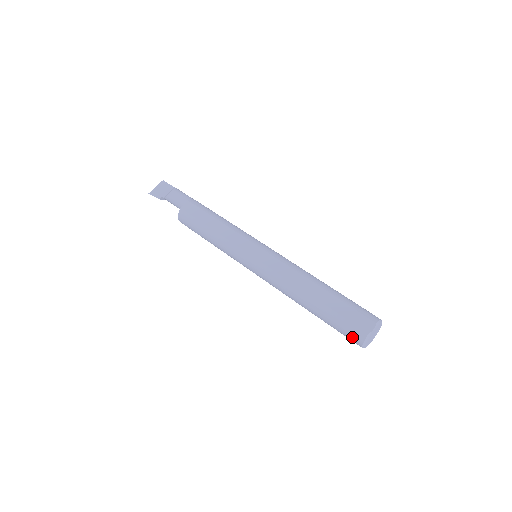
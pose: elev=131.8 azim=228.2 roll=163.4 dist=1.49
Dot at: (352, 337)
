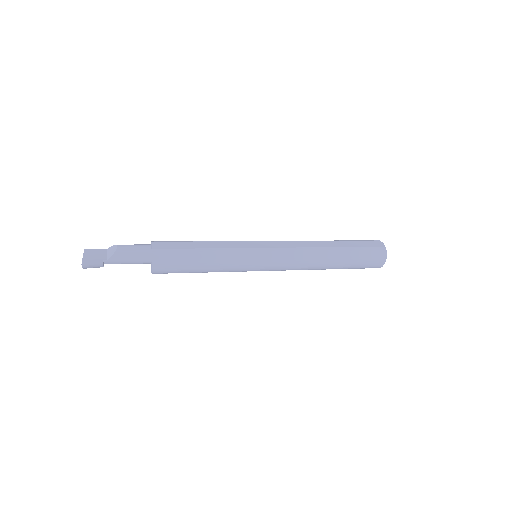
Dot at: (377, 258)
